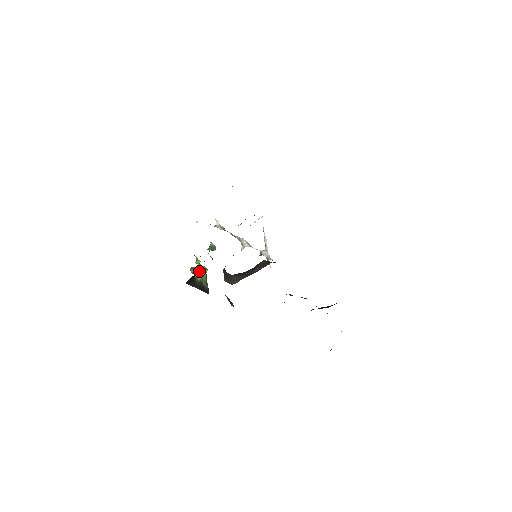
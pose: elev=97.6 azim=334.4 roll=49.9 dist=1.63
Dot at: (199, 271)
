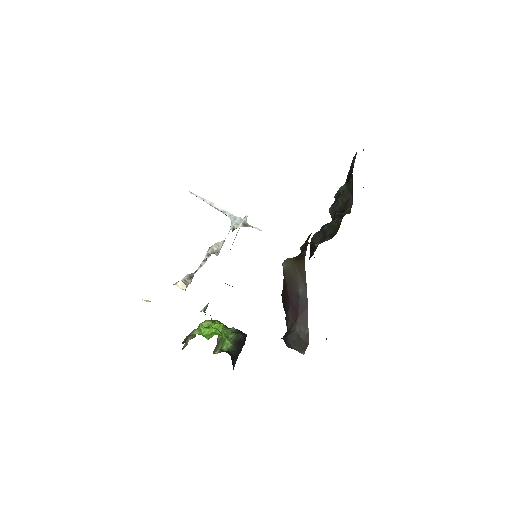
Dot at: (221, 341)
